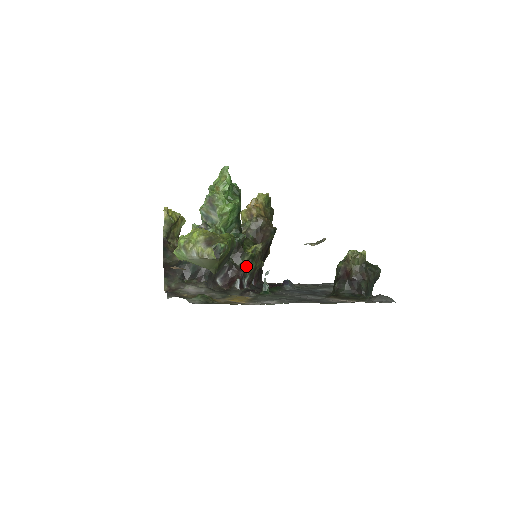
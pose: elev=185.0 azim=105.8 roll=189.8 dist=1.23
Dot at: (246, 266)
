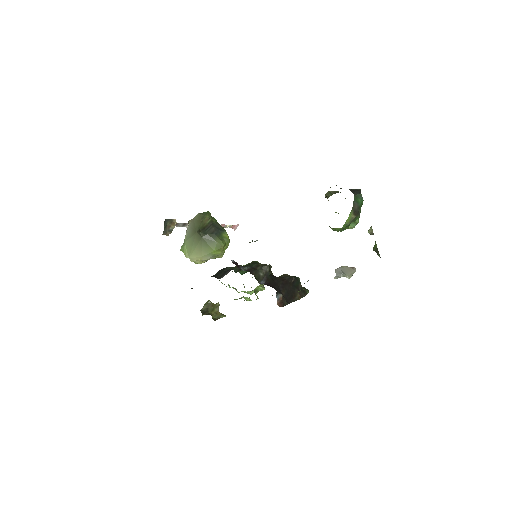
Dot at: occluded
